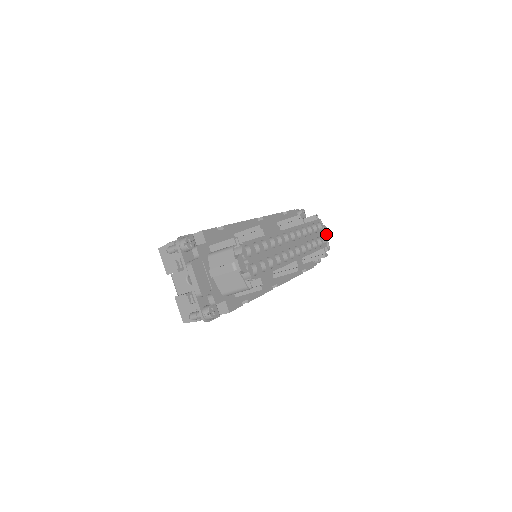
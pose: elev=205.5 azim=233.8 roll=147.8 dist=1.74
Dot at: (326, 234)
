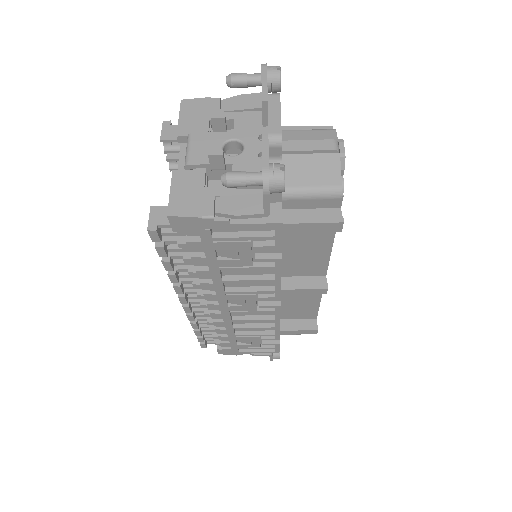
Dot at: occluded
